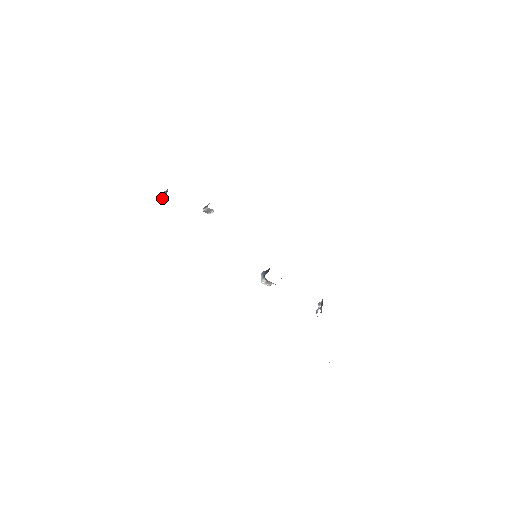
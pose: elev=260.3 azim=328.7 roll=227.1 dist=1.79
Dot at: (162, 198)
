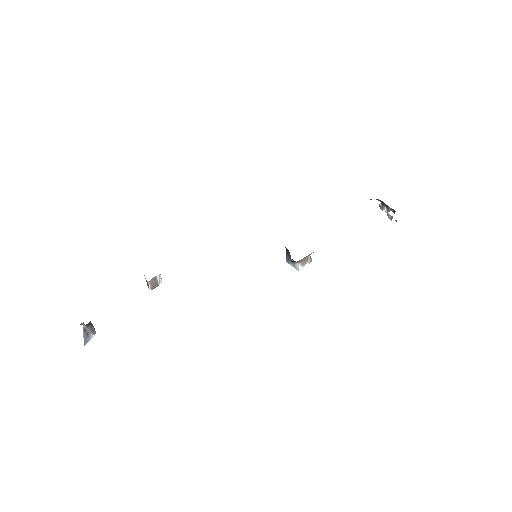
Dot at: (92, 337)
